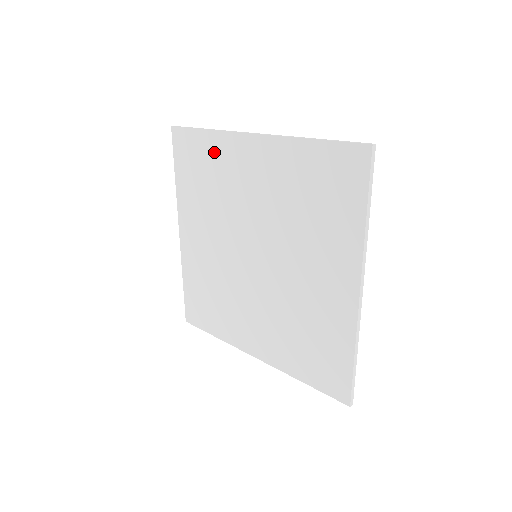
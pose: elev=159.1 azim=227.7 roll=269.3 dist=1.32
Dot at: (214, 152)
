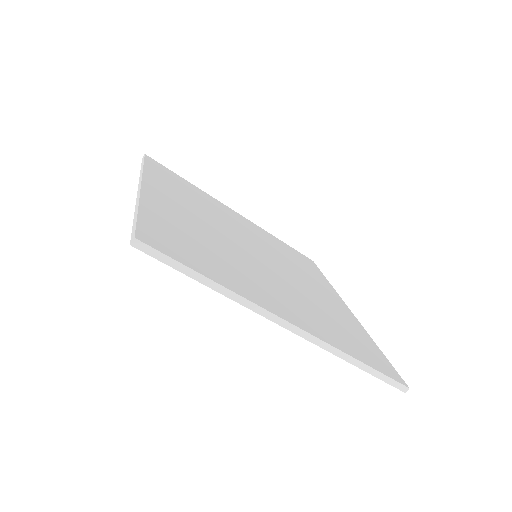
Dot at: occluded
